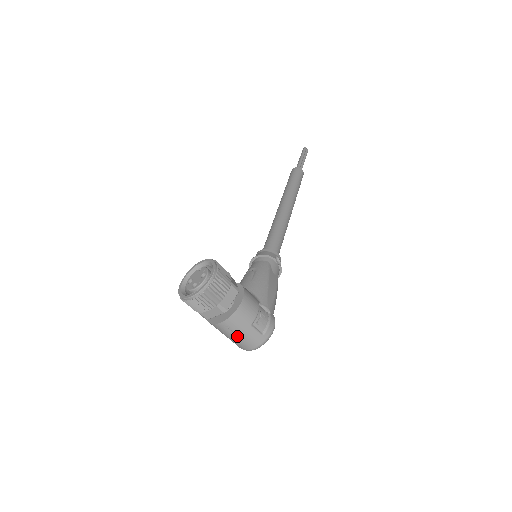
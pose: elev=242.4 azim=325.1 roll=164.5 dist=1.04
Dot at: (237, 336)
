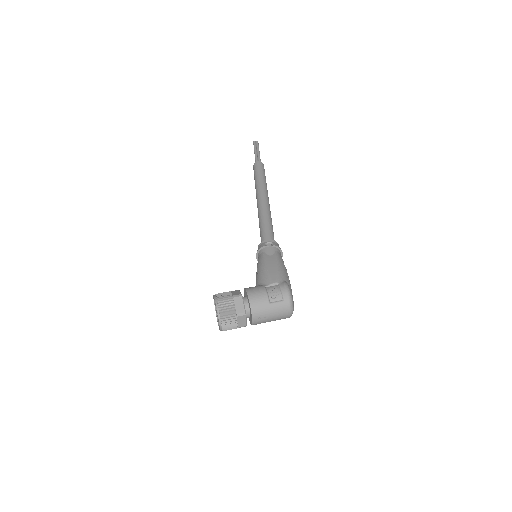
Dot at: (271, 317)
